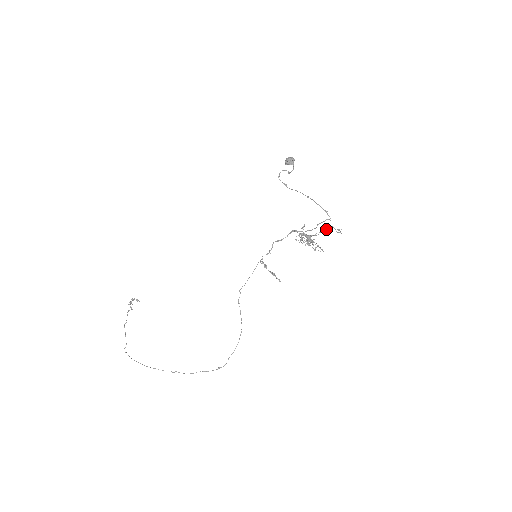
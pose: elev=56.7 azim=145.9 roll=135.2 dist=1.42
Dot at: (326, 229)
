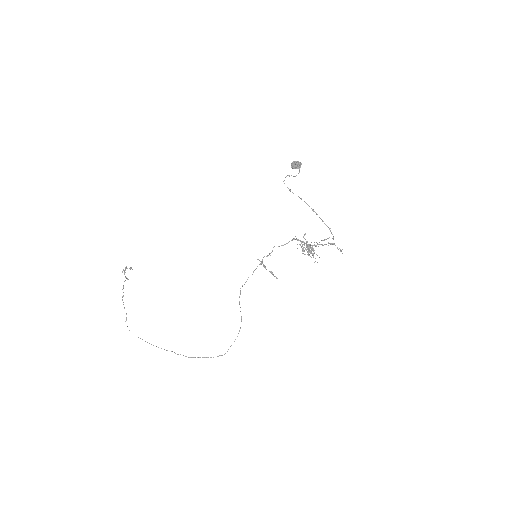
Dot at: occluded
